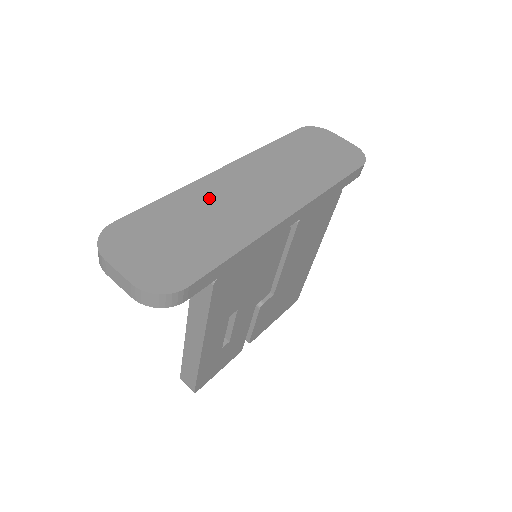
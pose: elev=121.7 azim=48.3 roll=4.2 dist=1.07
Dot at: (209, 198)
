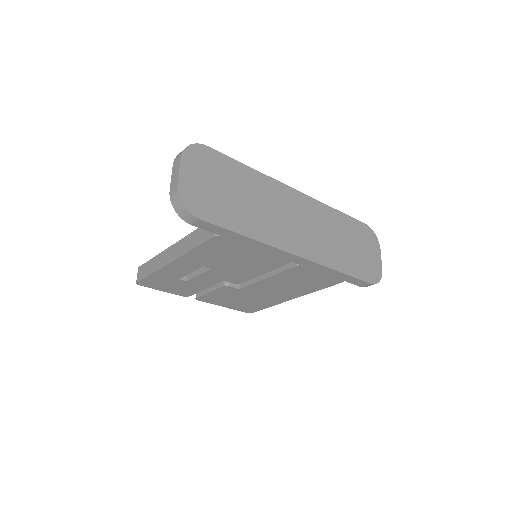
Dot at: (269, 195)
